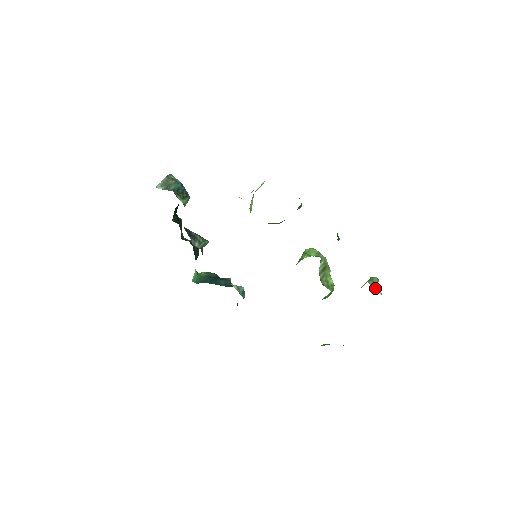
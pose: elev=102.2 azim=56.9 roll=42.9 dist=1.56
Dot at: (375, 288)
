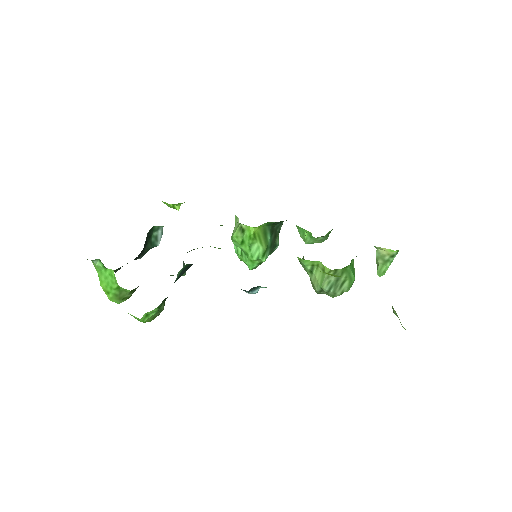
Dot at: occluded
